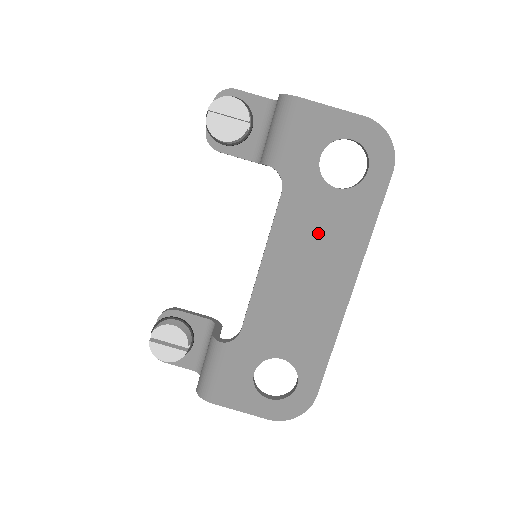
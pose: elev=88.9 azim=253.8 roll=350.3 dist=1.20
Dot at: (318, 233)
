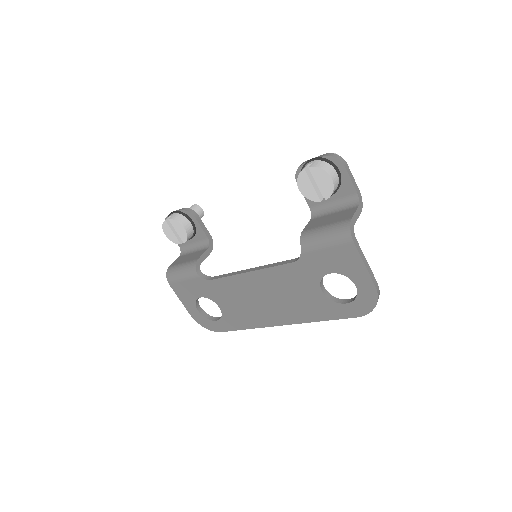
Dot at: (291, 294)
